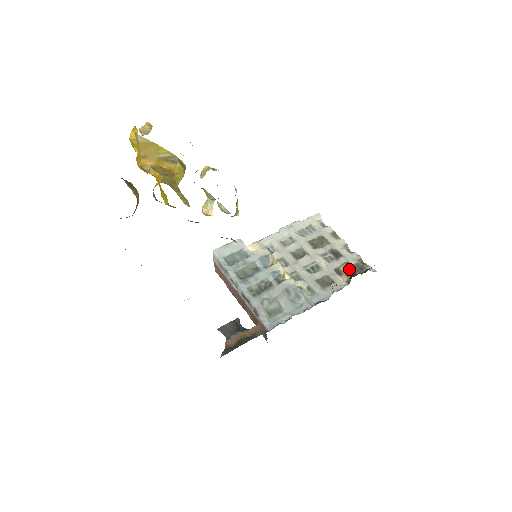
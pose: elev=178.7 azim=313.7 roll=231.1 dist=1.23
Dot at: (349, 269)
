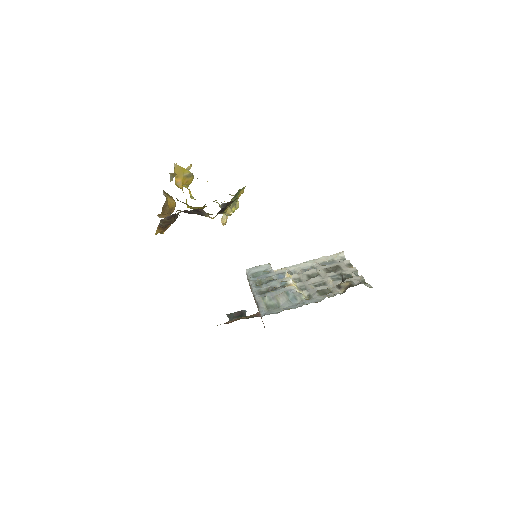
Dot at: (349, 285)
